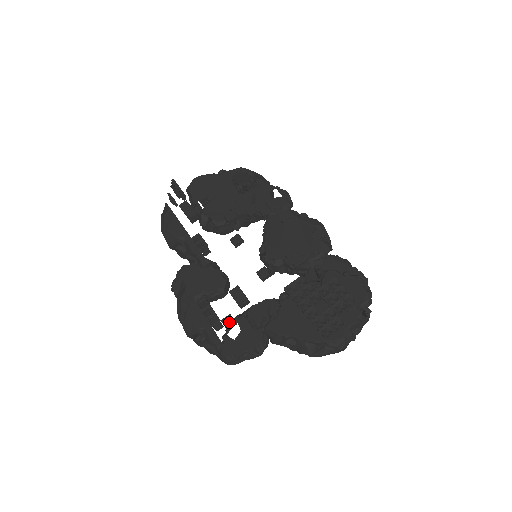
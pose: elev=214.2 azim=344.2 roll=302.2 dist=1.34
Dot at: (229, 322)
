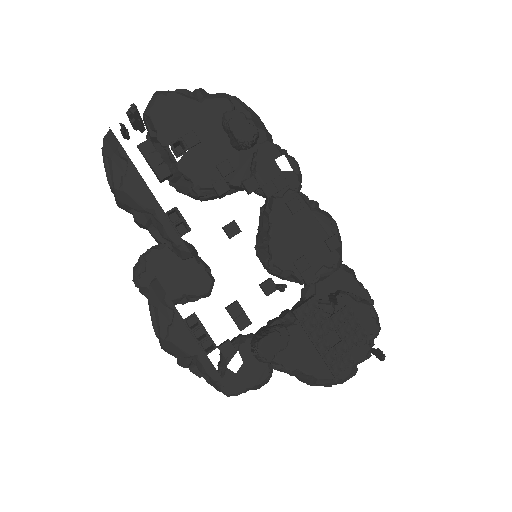
Dot at: (229, 351)
